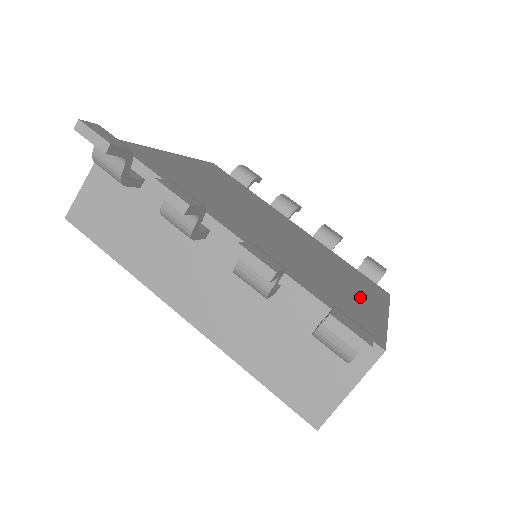
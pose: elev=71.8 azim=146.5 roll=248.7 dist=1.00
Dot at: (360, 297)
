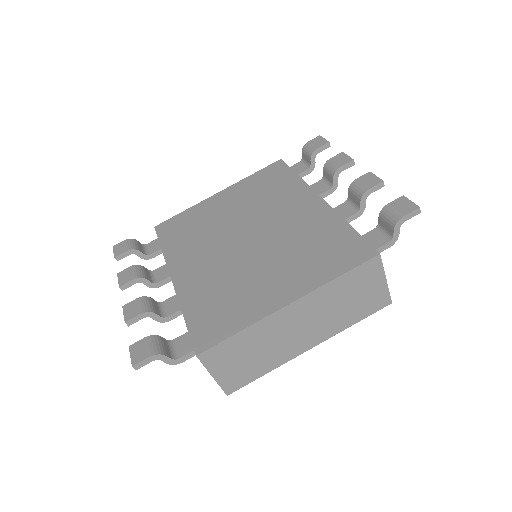
Dot at: (268, 291)
